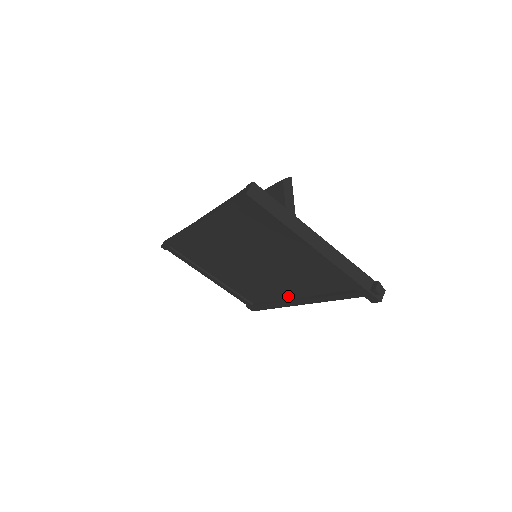
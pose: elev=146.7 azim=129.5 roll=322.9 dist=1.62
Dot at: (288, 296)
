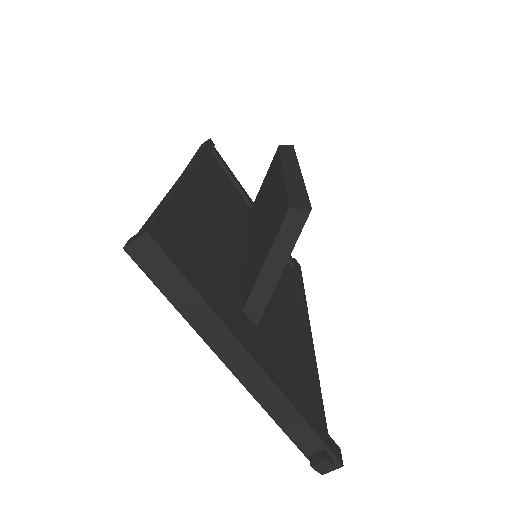
Dot at: occluded
